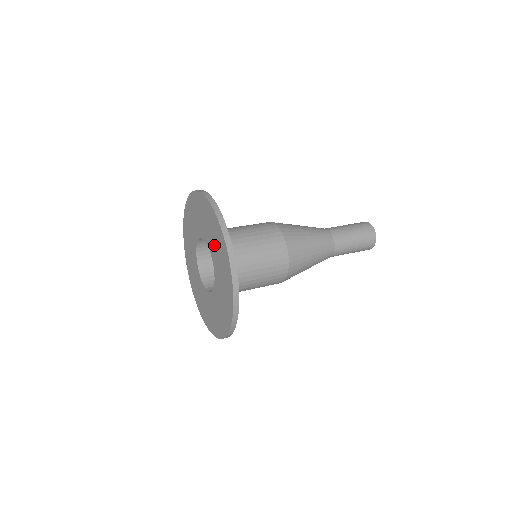
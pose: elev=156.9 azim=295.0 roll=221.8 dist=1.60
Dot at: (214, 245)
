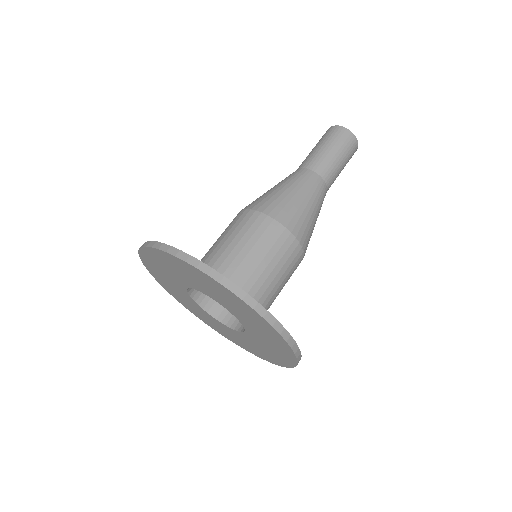
Dot at: (263, 340)
